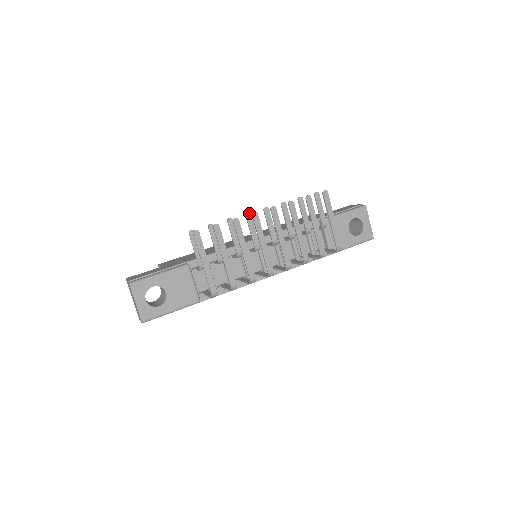
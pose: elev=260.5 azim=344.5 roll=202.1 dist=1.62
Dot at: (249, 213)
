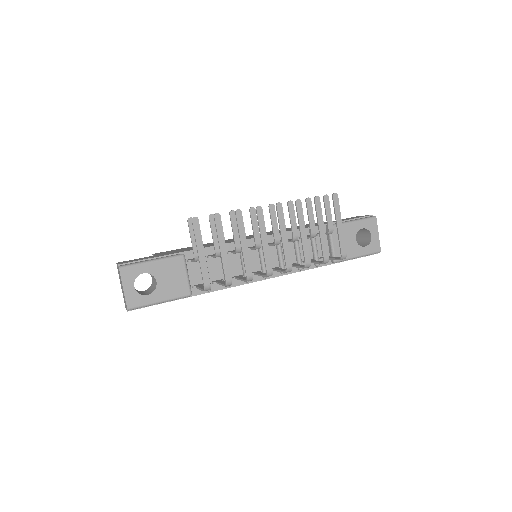
Dot at: (253, 208)
